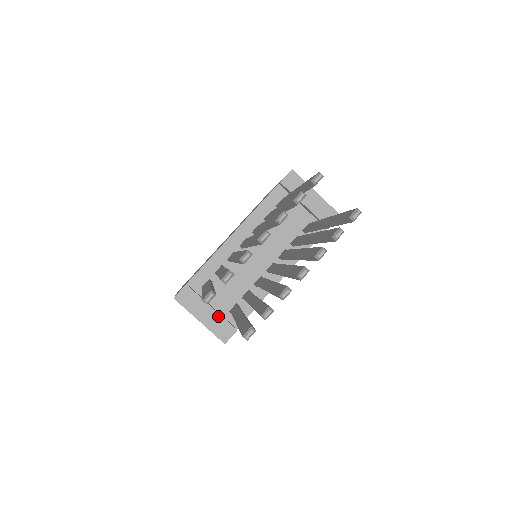
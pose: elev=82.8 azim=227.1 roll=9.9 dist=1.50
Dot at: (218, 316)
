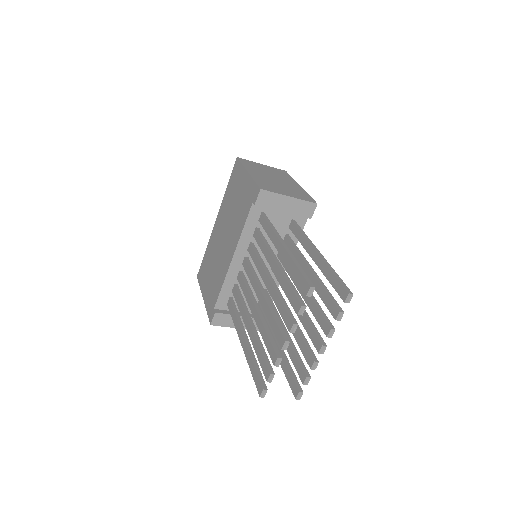
Dot at: occluded
